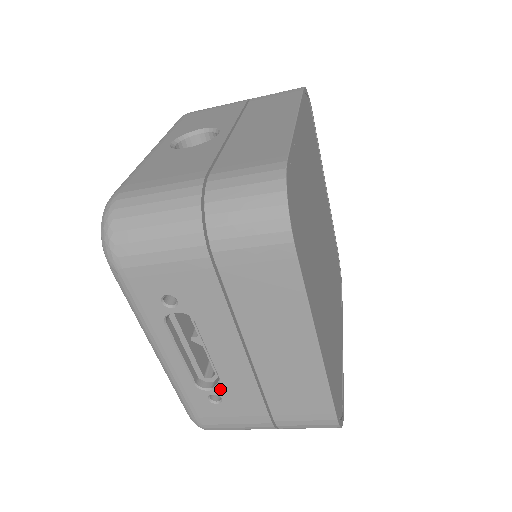
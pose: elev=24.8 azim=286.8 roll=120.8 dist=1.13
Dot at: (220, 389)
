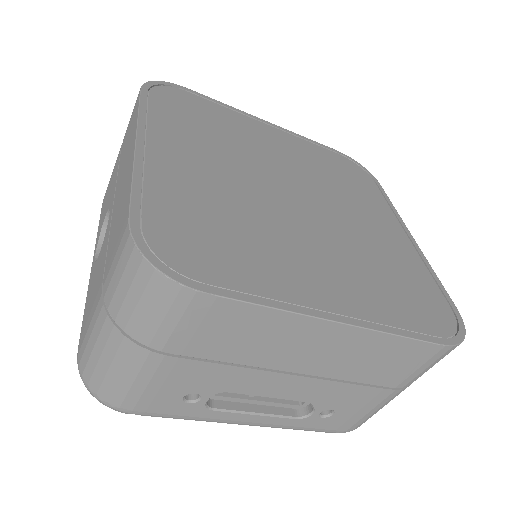
Dot at: (319, 406)
